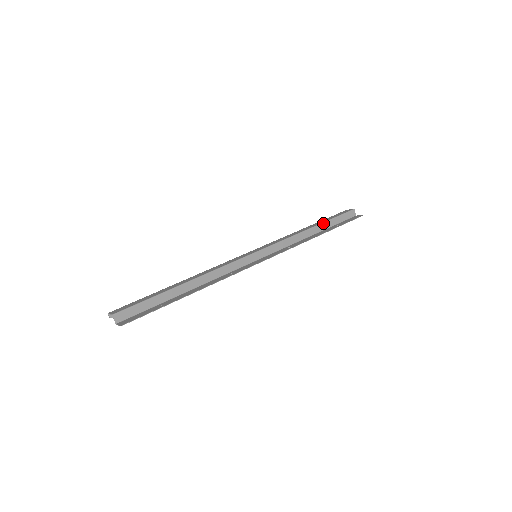
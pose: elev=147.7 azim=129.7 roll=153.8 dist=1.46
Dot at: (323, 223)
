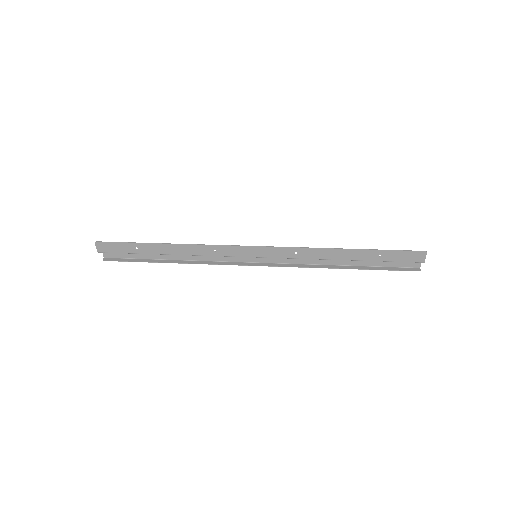
Dot at: occluded
